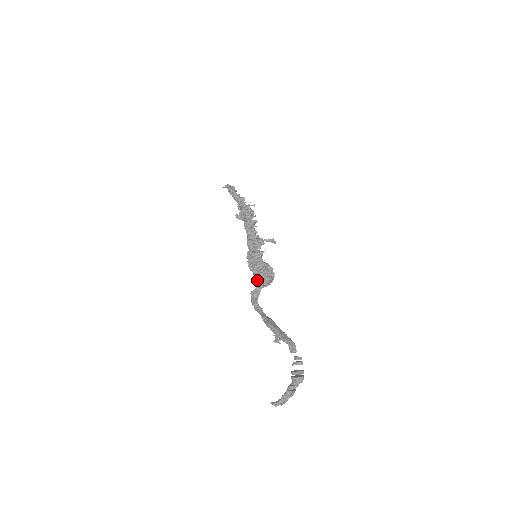
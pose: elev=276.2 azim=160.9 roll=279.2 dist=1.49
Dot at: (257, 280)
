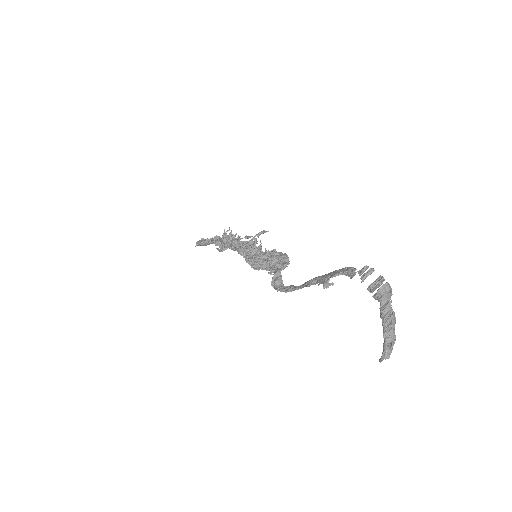
Dot at: (270, 270)
